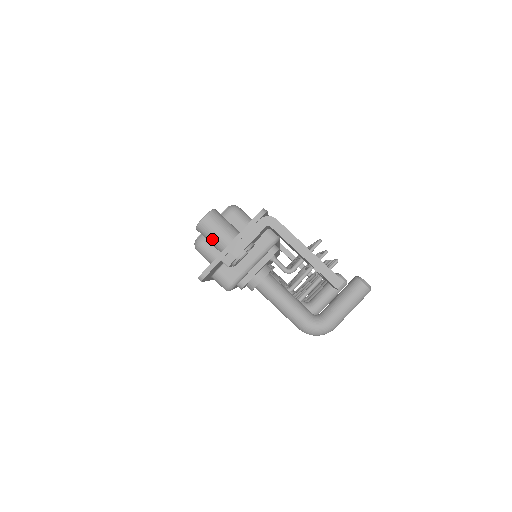
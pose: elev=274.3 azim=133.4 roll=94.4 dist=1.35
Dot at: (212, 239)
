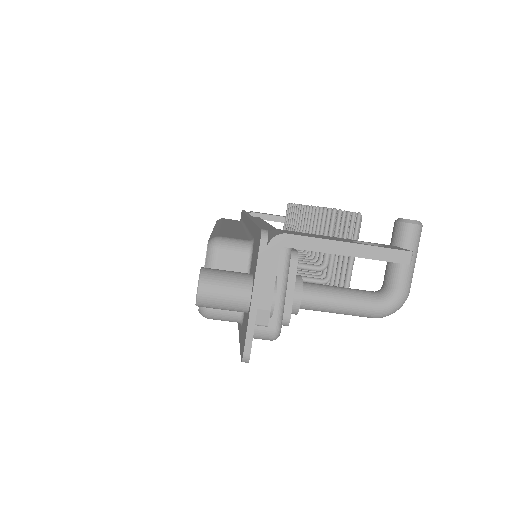
Dot at: (225, 307)
